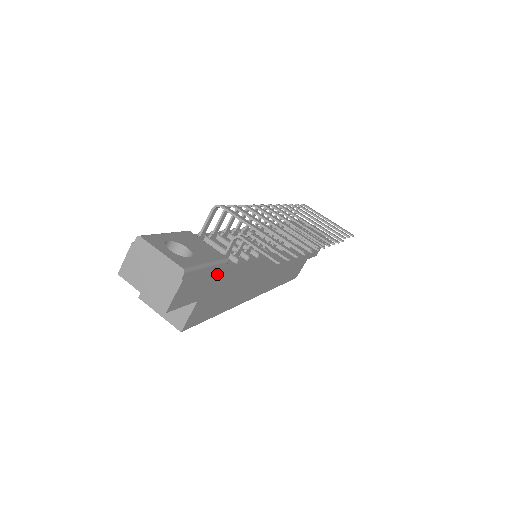
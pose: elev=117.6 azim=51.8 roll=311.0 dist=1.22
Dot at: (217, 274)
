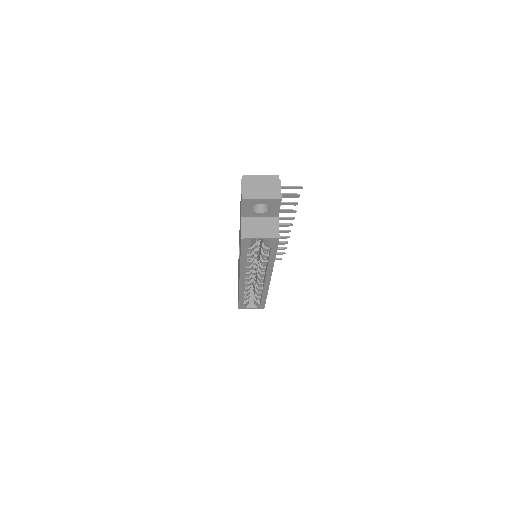
Dot at: occluded
